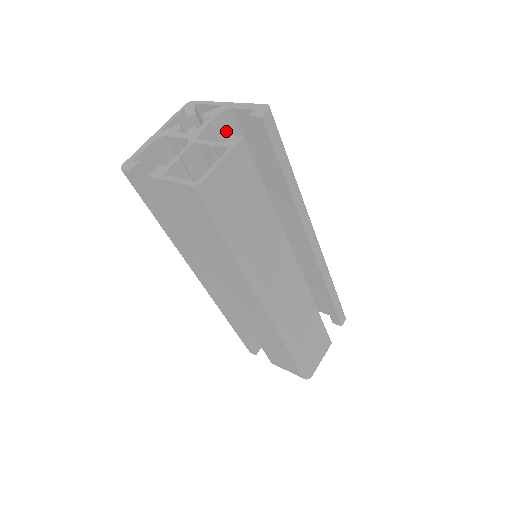
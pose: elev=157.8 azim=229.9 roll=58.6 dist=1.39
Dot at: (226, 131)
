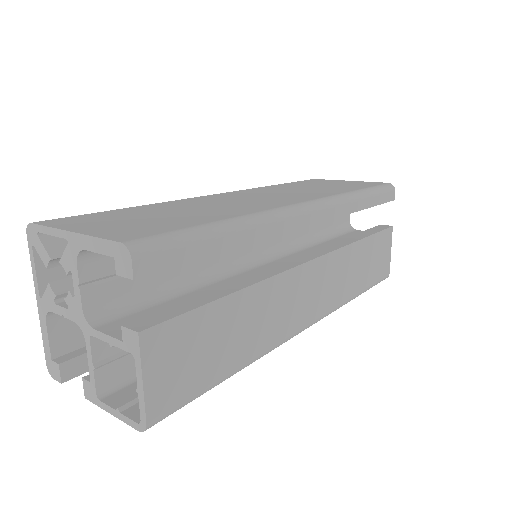
Dot at: (106, 256)
